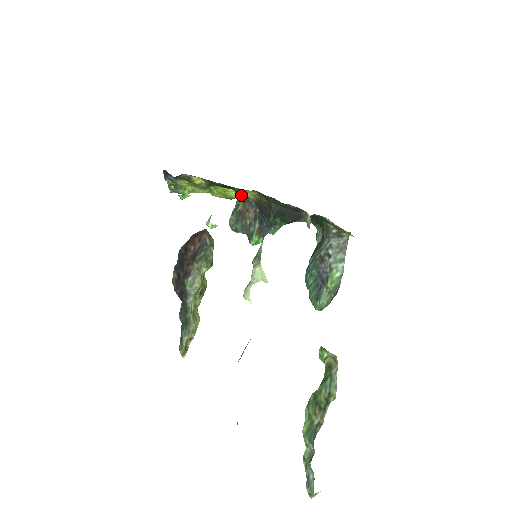
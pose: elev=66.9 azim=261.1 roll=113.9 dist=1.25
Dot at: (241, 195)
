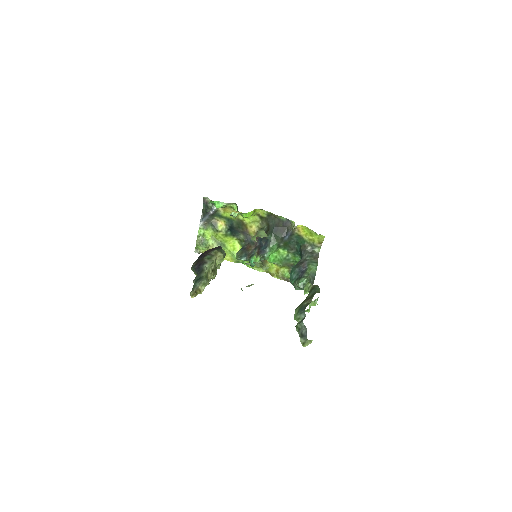
Dot at: (247, 239)
